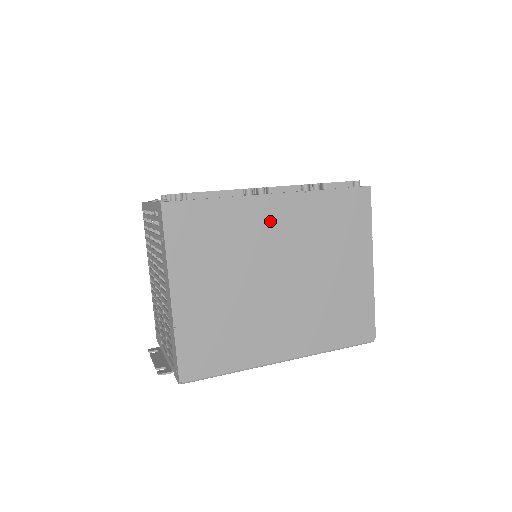
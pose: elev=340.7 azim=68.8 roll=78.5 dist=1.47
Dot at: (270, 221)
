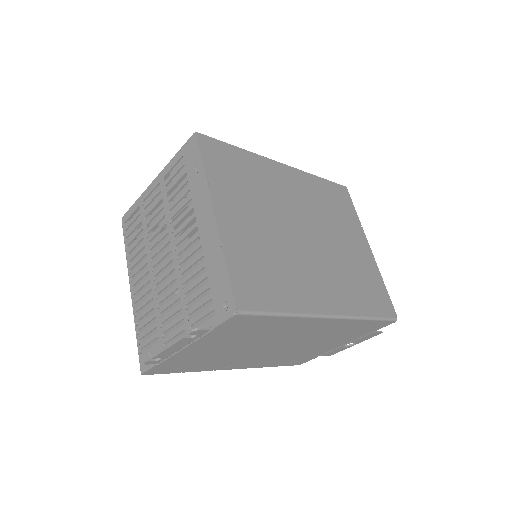
Dot at: (285, 182)
